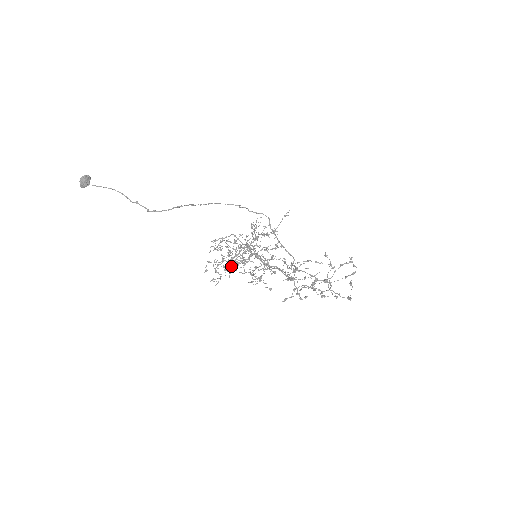
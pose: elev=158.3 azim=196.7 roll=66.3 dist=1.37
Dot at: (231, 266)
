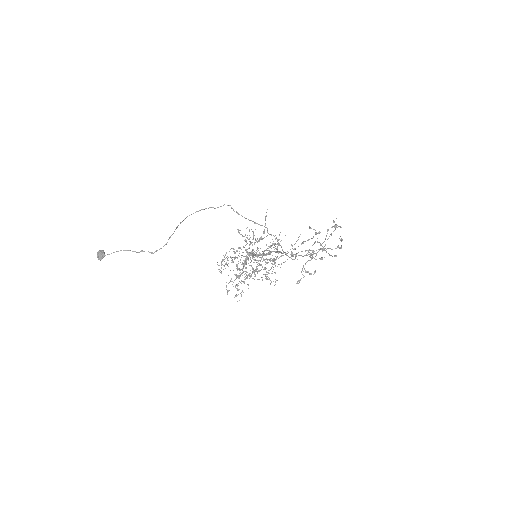
Dot at: (242, 275)
